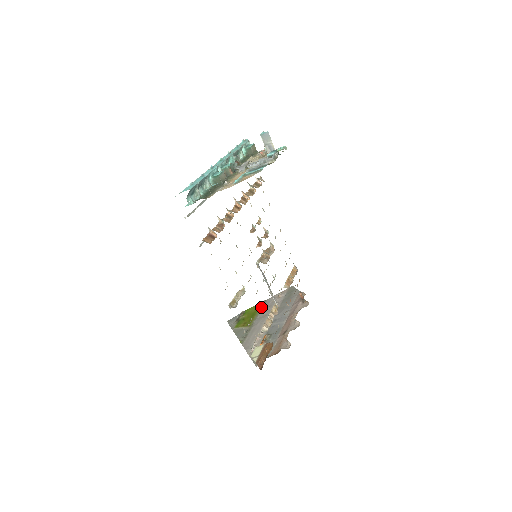
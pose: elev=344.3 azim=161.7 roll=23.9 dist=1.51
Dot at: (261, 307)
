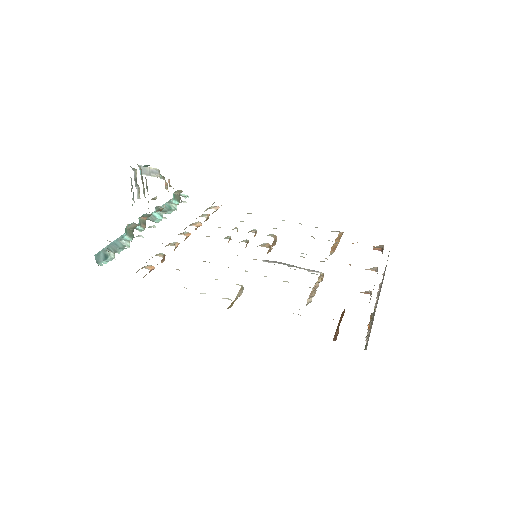
Dot at: occluded
